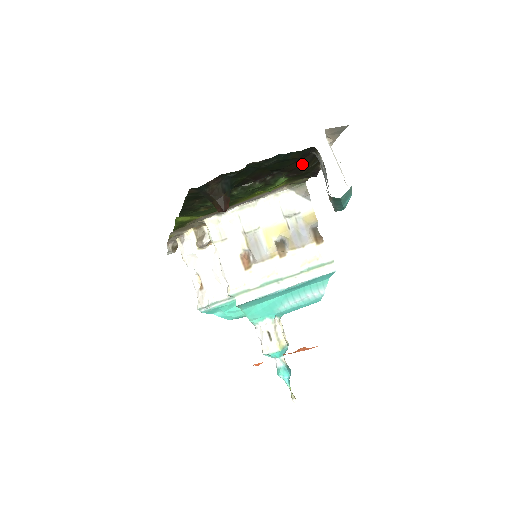
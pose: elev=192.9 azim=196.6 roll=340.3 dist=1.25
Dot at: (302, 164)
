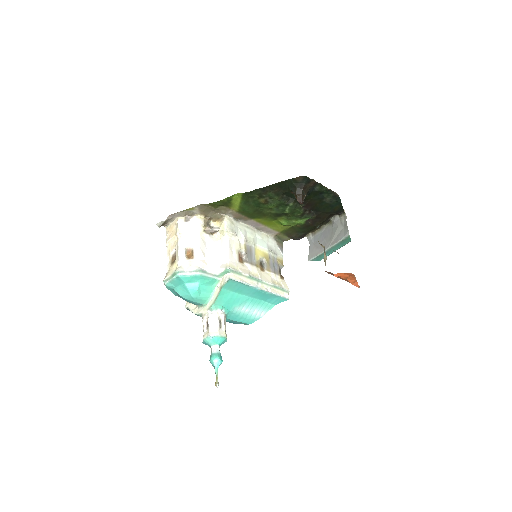
Dot at: (325, 218)
